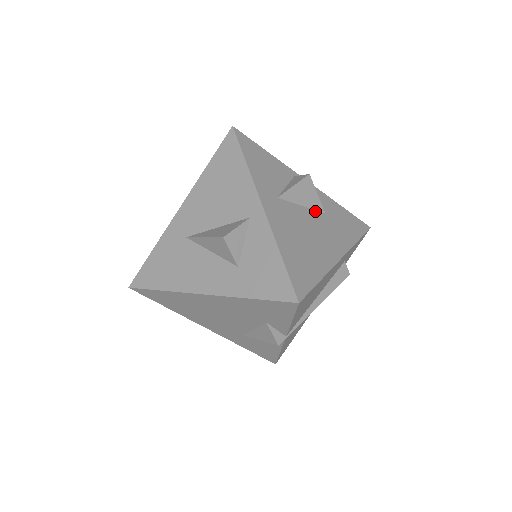
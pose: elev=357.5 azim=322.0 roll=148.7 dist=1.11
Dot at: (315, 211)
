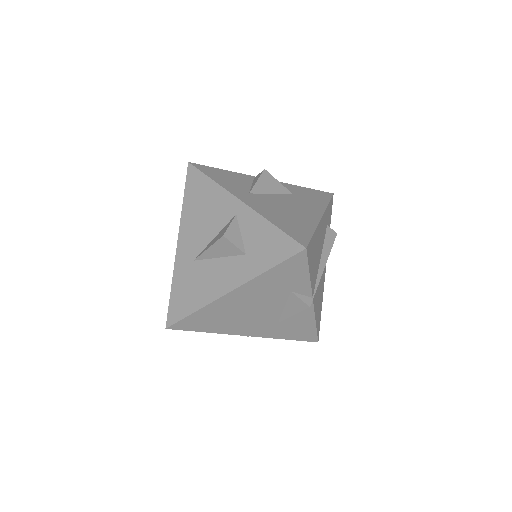
Dot at: (283, 194)
